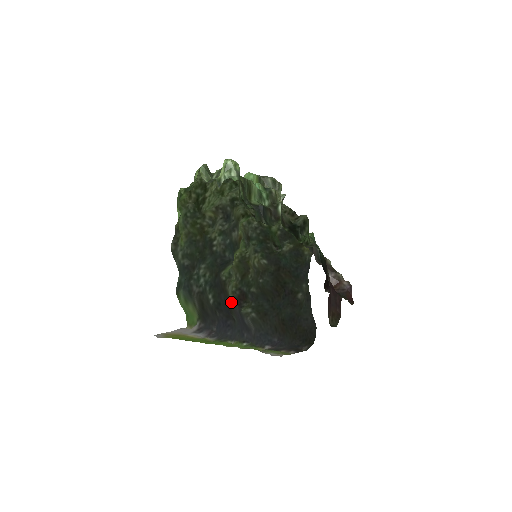
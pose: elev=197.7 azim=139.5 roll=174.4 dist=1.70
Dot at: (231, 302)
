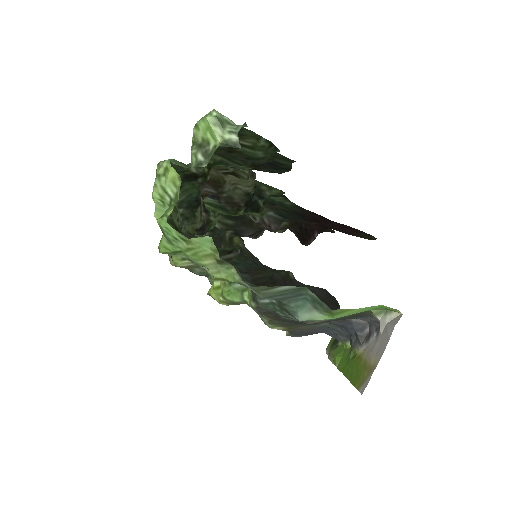
Dot at: occluded
